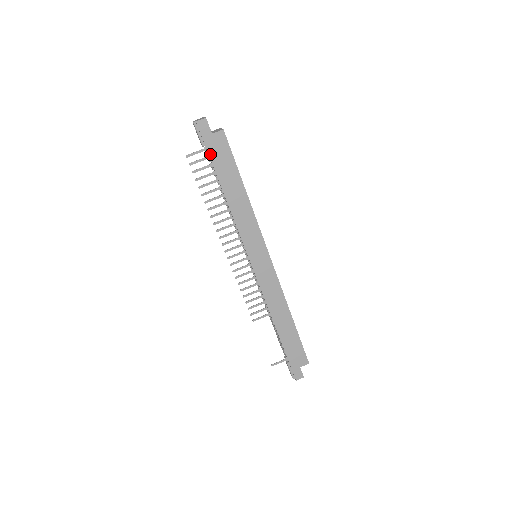
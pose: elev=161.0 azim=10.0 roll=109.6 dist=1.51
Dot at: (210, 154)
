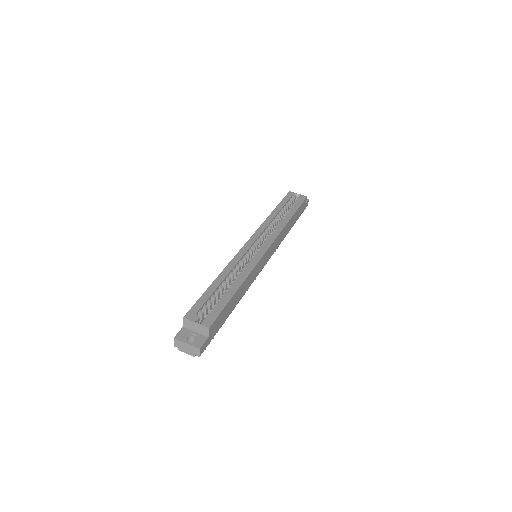
Dot at: (216, 332)
